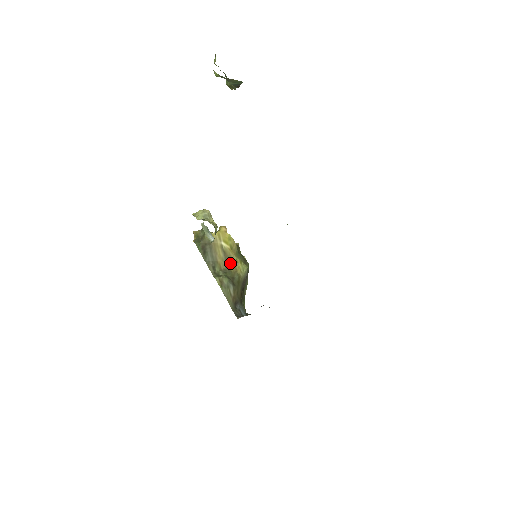
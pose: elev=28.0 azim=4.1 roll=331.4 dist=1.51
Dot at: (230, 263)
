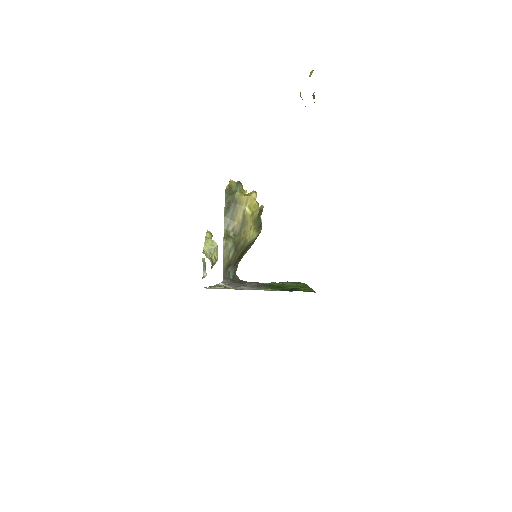
Dot at: (244, 227)
